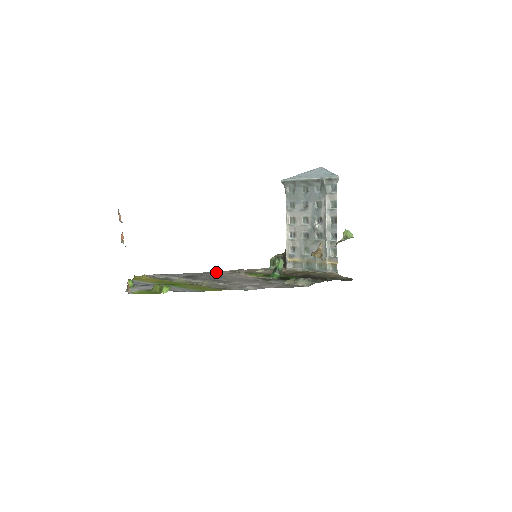
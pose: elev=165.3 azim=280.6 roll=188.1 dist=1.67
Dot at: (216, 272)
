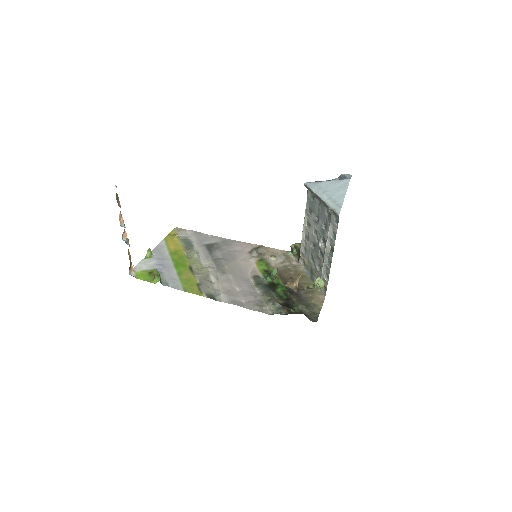
Dot at: (239, 244)
